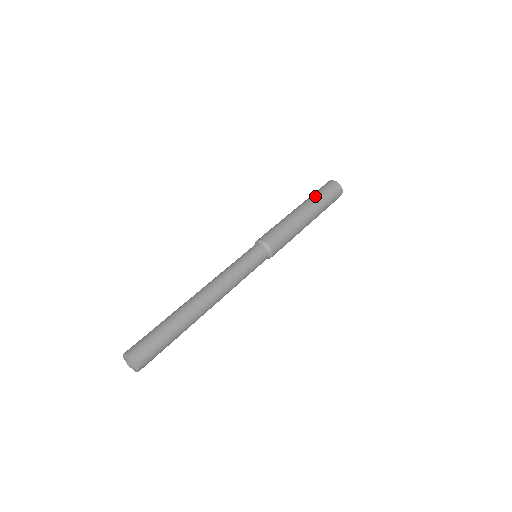
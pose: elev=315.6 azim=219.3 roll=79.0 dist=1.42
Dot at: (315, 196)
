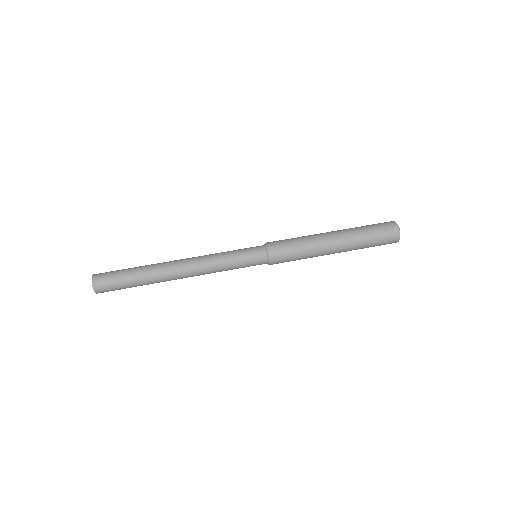
Dot at: (356, 227)
